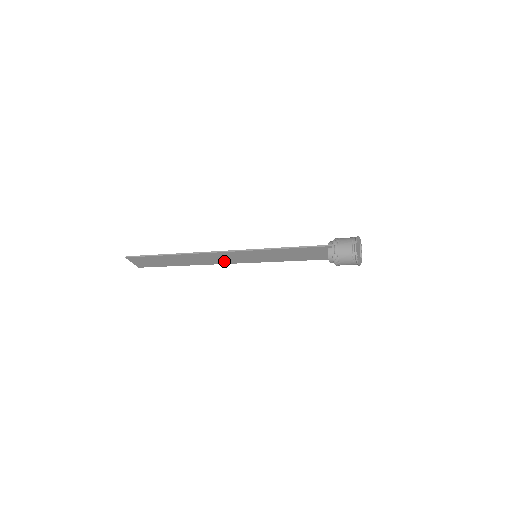
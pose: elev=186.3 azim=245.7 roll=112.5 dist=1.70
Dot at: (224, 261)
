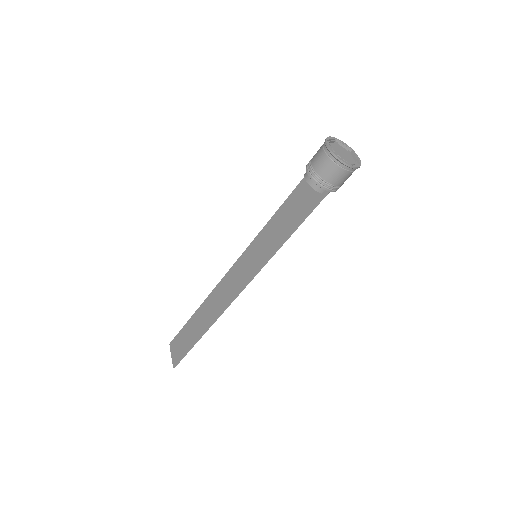
Dot at: (232, 293)
